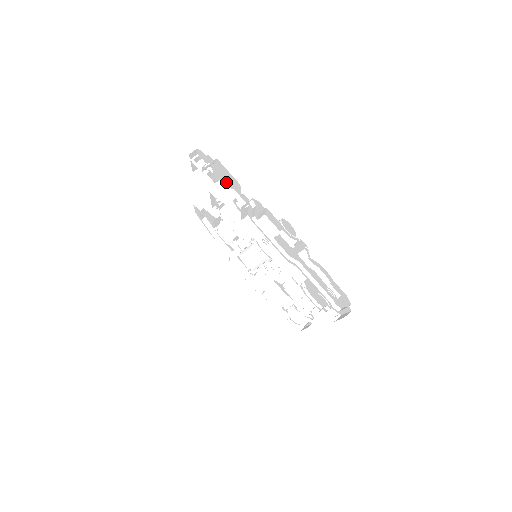
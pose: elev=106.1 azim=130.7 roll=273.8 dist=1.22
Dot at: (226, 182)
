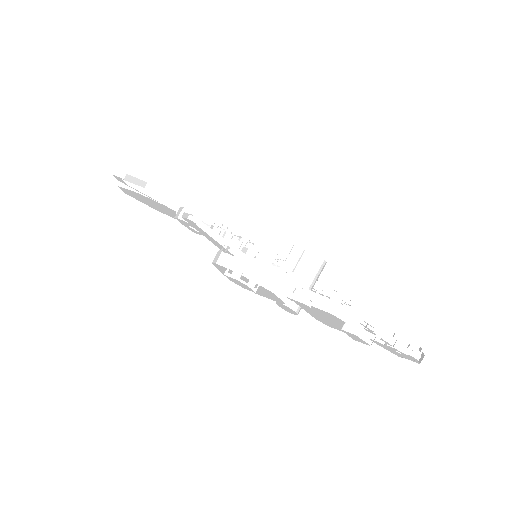
Dot at: (256, 260)
